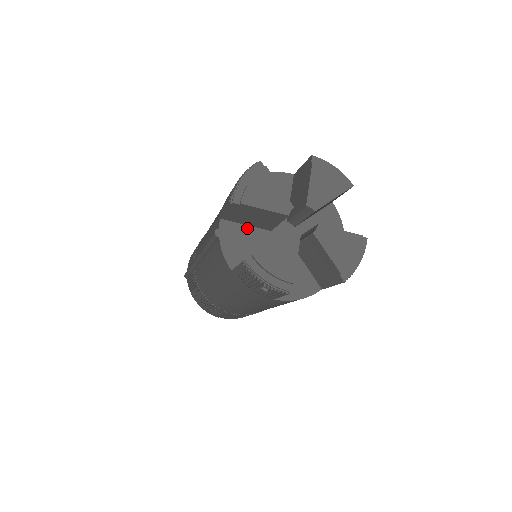
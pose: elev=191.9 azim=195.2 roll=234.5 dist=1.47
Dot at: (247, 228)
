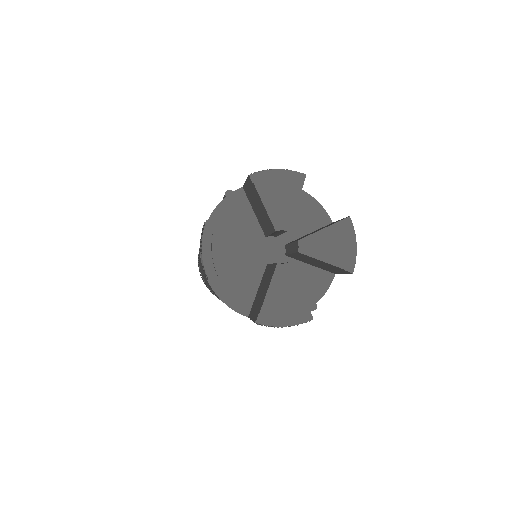
Dot at: (252, 215)
